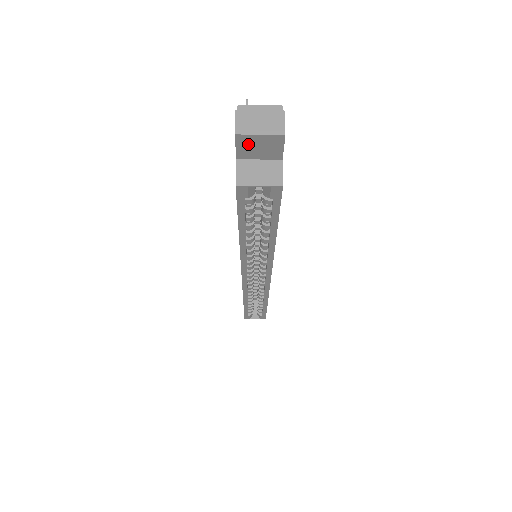
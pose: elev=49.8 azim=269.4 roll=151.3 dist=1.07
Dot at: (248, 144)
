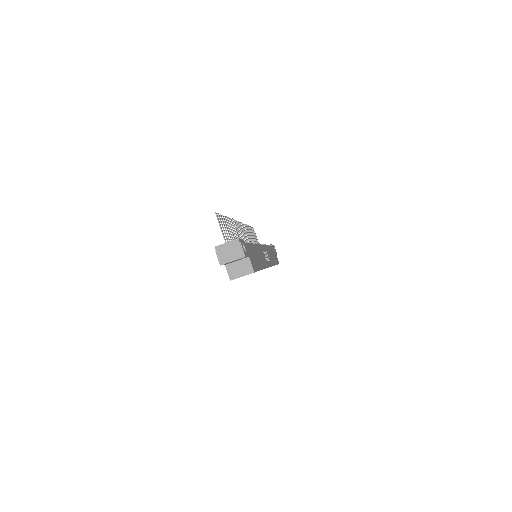
Dot at: occluded
